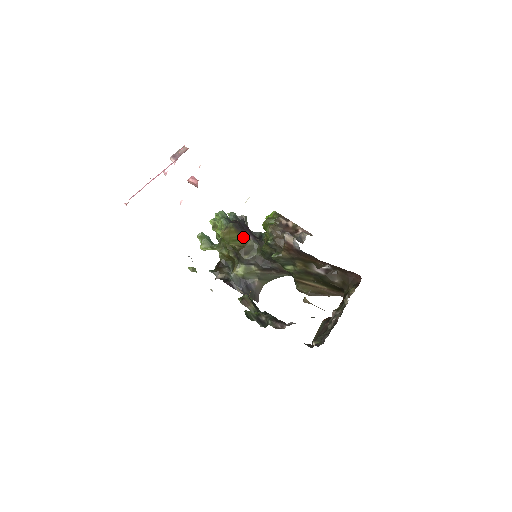
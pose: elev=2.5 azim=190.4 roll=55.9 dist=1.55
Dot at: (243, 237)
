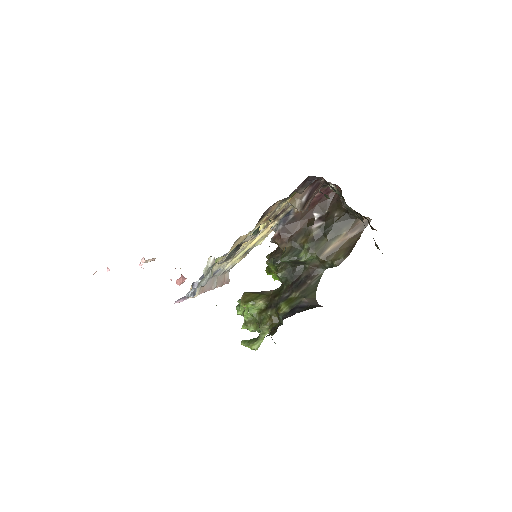
Dot at: (263, 294)
